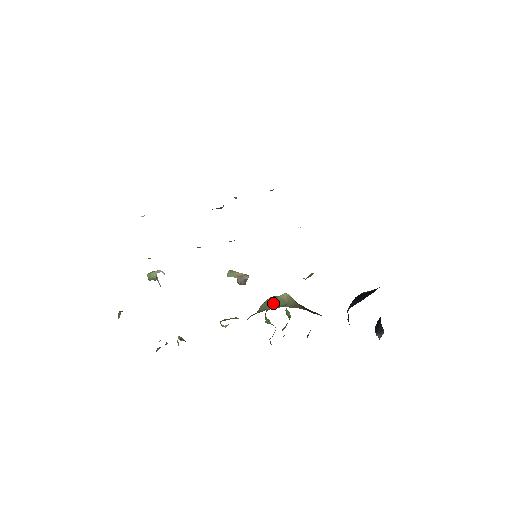
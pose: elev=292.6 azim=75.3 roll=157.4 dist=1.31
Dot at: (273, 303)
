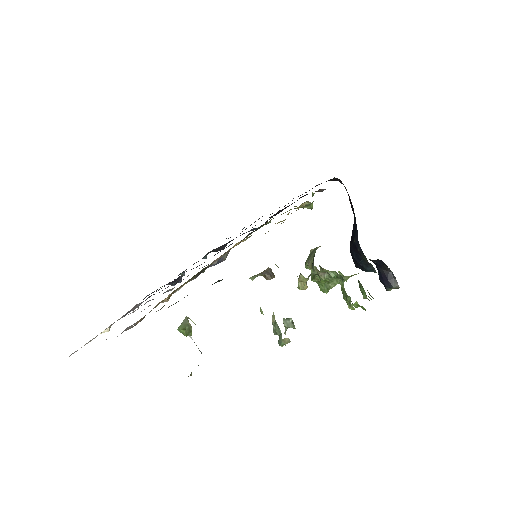
Dot at: (314, 249)
